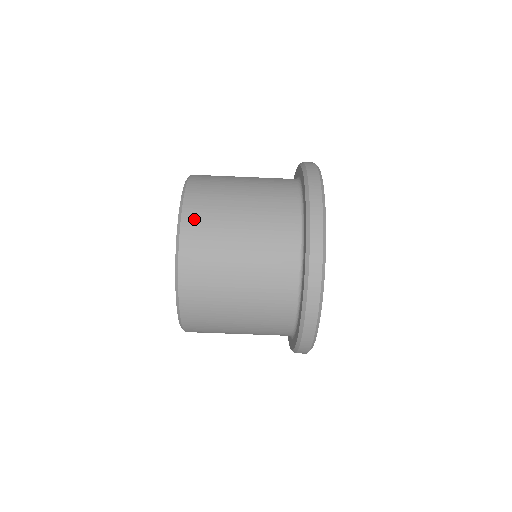
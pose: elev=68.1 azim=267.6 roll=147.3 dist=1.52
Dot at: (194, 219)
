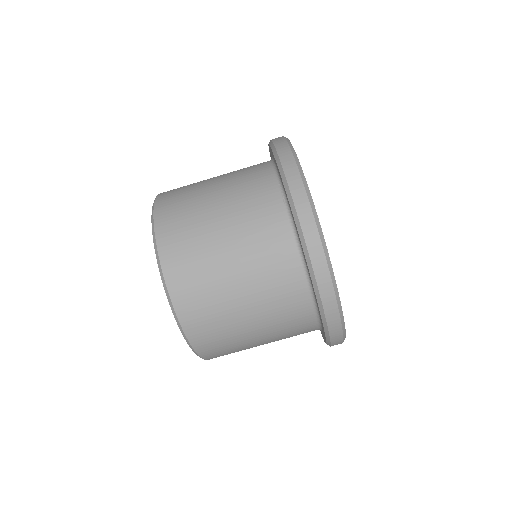
Dot at: occluded
